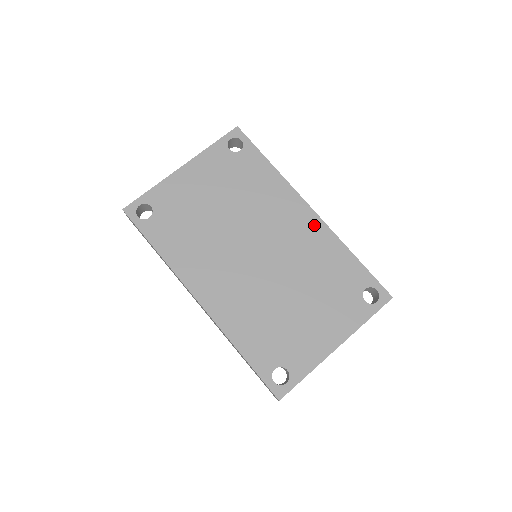
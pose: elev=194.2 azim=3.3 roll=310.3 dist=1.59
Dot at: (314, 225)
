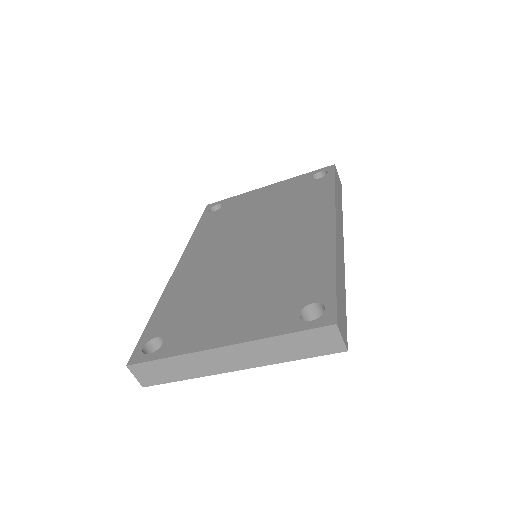
Dot at: (323, 235)
